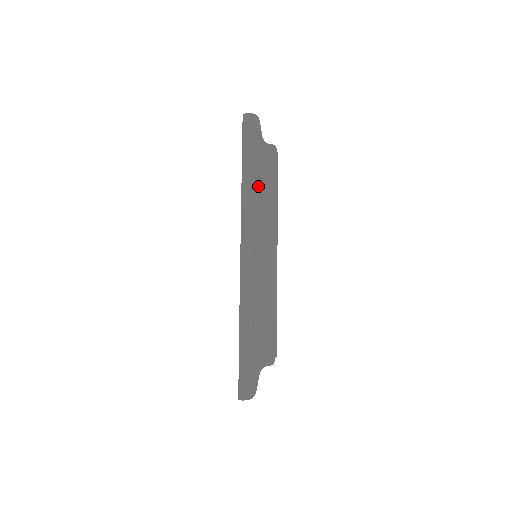
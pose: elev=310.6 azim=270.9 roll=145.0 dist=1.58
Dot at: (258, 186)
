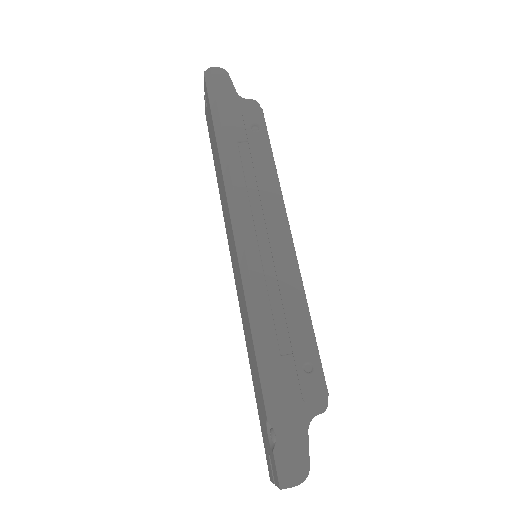
Dot at: (243, 152)
